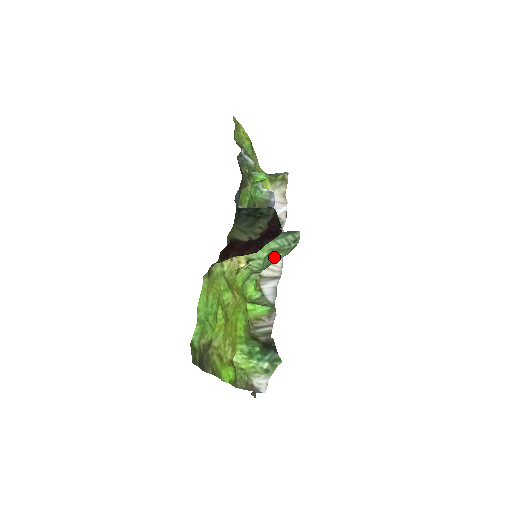
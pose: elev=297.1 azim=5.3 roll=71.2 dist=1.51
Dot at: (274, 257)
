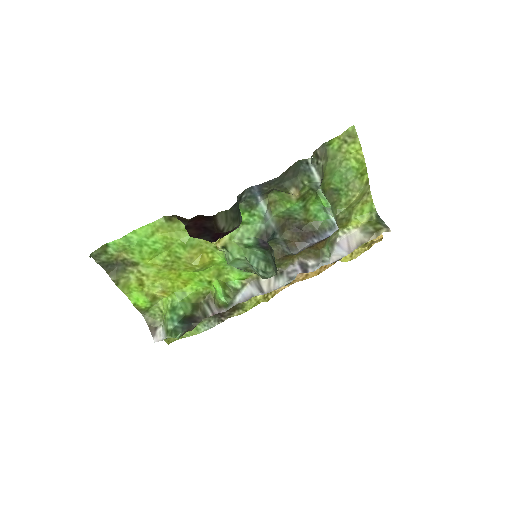
Dot at: (253, 268)
